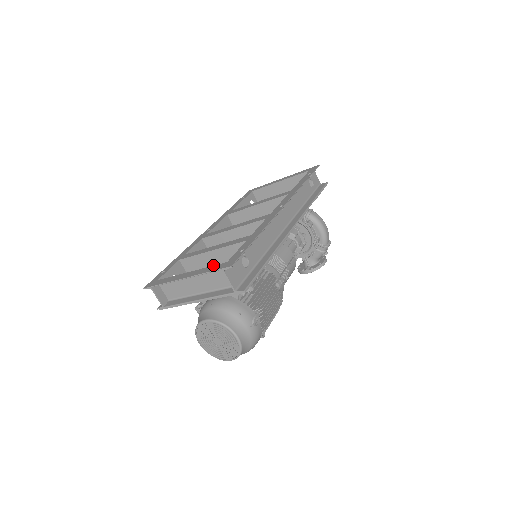
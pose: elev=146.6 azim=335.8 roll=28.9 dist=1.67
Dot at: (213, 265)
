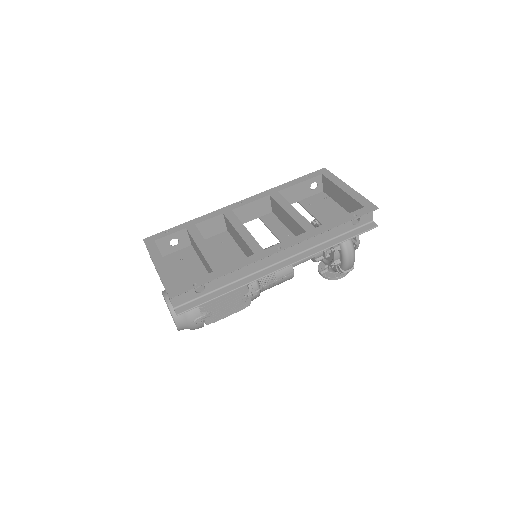
Dot at: (200, 255)
